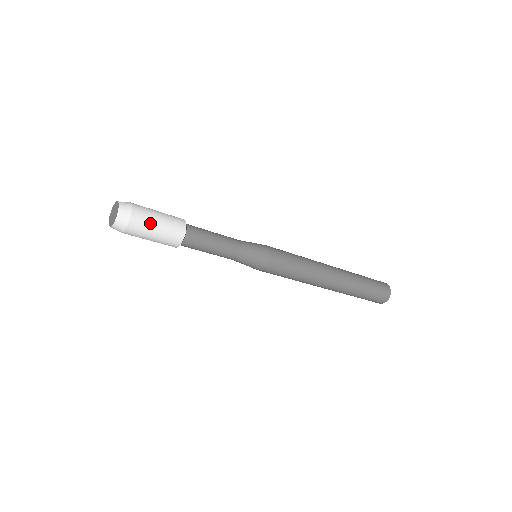
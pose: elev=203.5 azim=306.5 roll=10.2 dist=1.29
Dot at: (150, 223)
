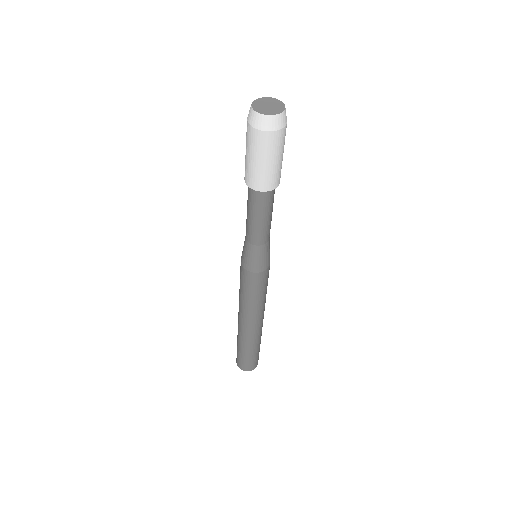
Dot at: (283, 147)
